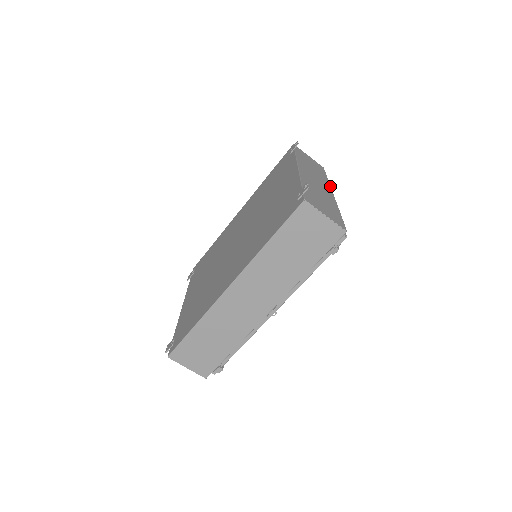
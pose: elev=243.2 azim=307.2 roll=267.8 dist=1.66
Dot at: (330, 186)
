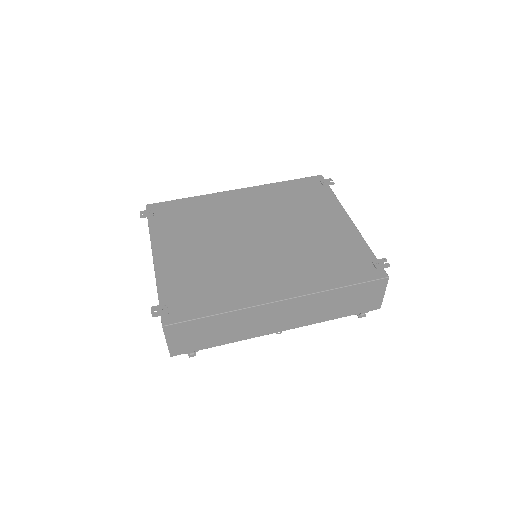
Dot at: occluded
